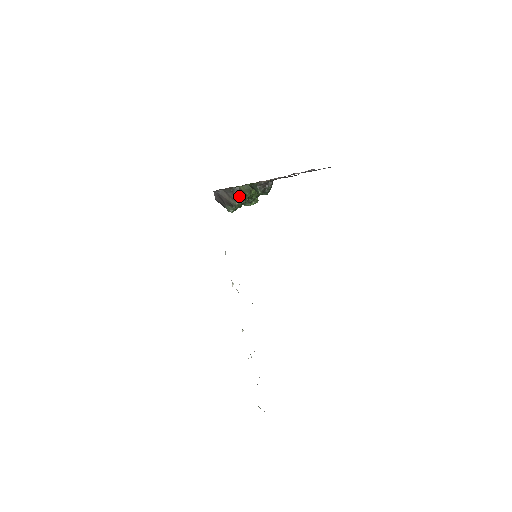
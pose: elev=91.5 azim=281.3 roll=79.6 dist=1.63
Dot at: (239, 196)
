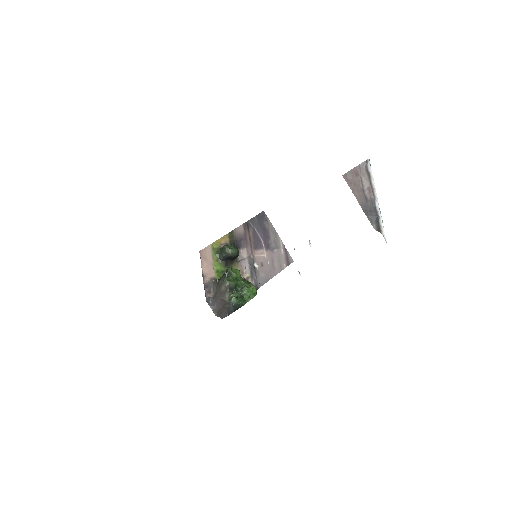
Dot at: (223, 276)
